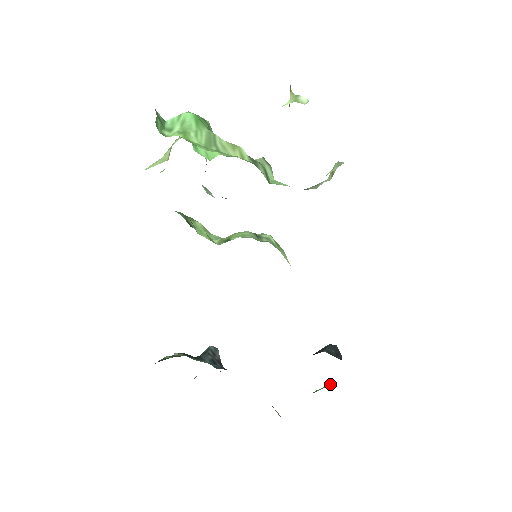
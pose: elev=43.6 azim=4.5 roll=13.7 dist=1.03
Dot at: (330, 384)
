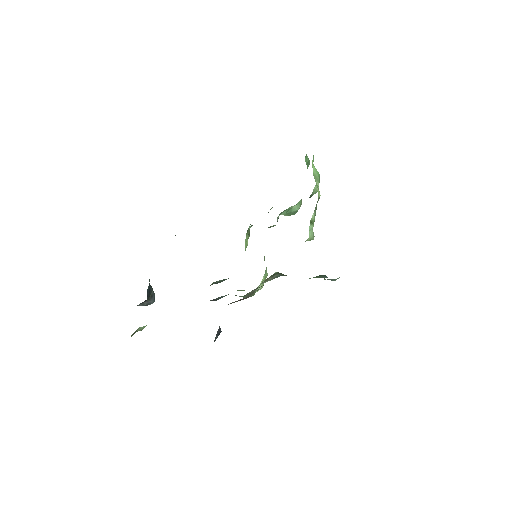
Dot at: occluded
